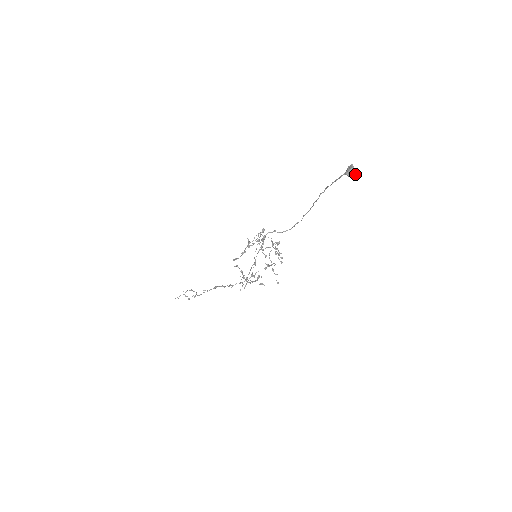
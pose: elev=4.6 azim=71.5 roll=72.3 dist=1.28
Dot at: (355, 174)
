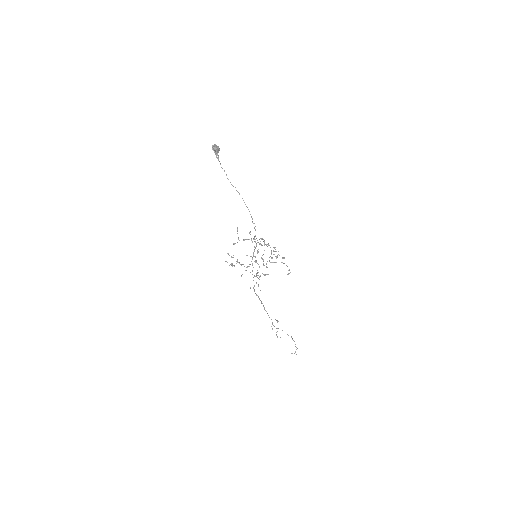
Dot at: (215, 147)
